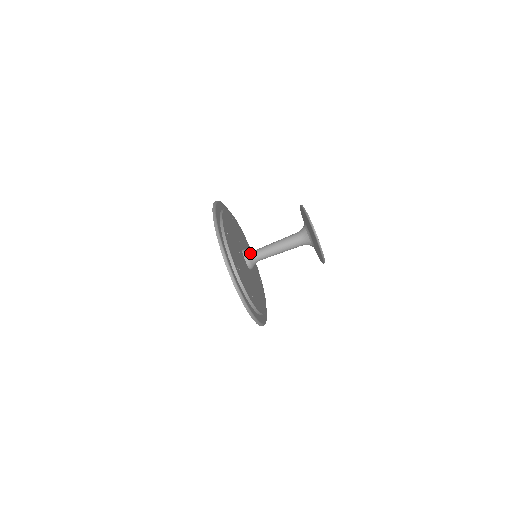
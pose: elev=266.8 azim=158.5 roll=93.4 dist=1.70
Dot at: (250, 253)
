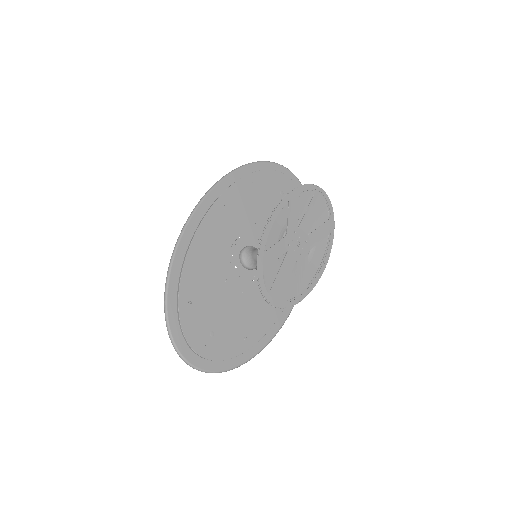
Dot at: (246, 259)
